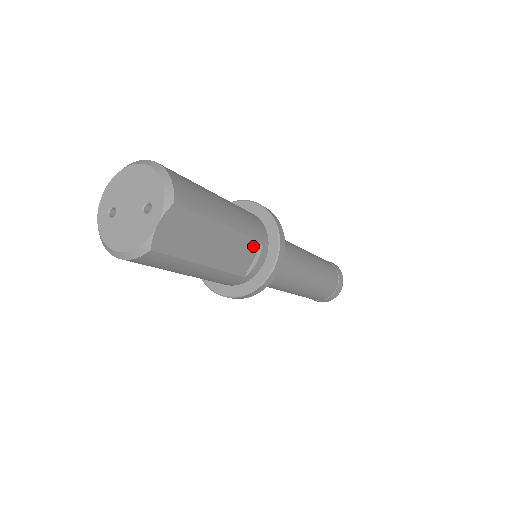
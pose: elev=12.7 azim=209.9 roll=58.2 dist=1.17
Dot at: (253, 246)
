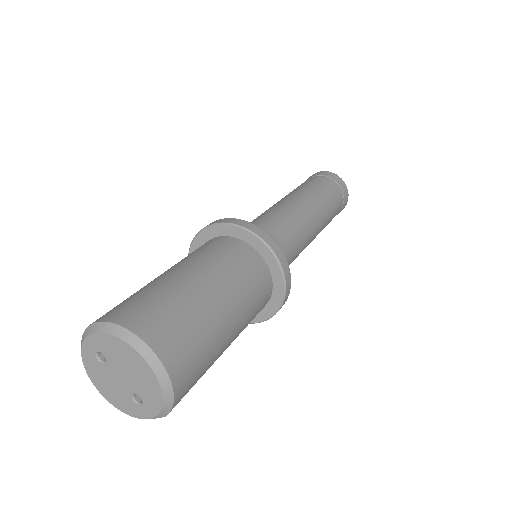
Dot at: occluded
